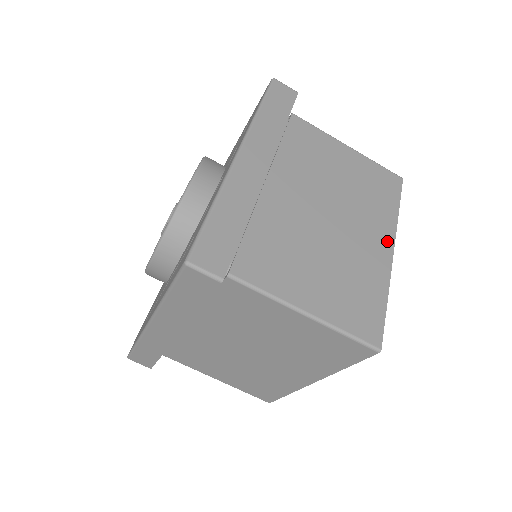
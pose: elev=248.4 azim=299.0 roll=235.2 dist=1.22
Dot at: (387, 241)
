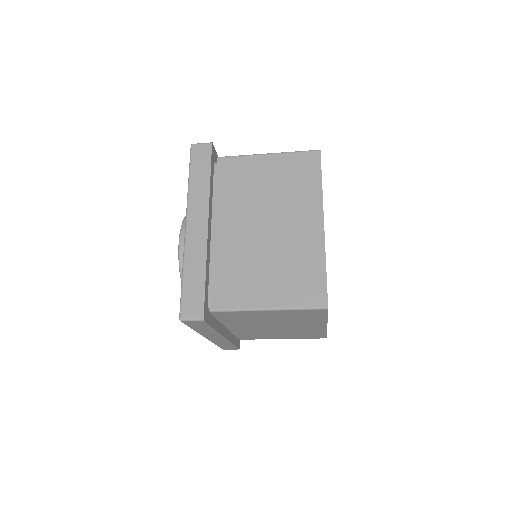
Dot at: (321, 325)
